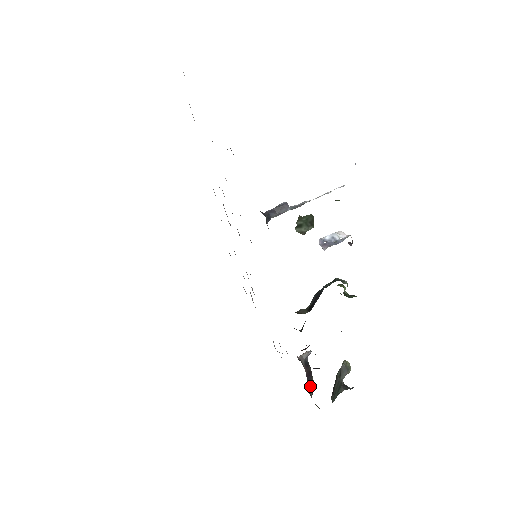
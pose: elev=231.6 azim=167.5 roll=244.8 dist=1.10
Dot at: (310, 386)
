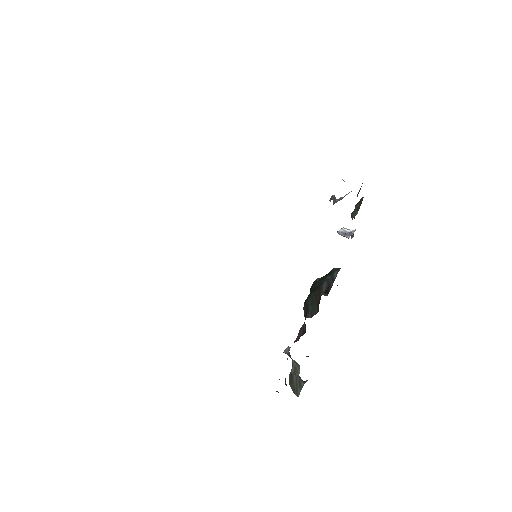
Dot at: (285, 383)
